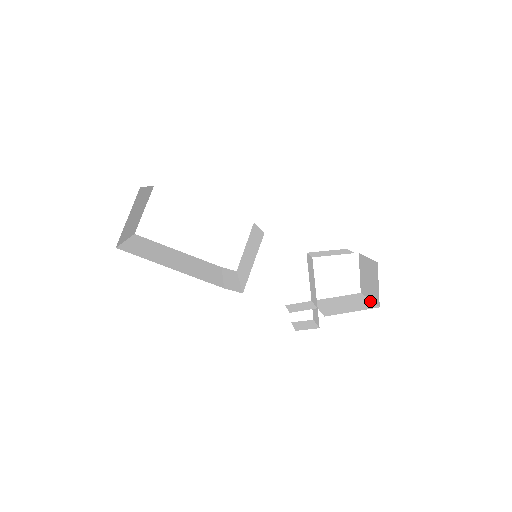
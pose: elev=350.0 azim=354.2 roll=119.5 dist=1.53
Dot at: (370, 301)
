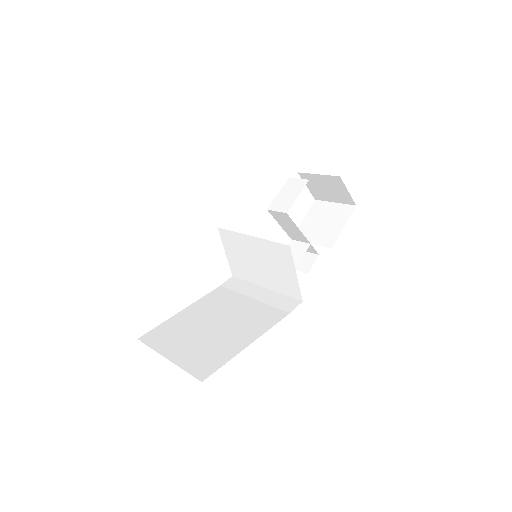
Dot at: (338, 204)
